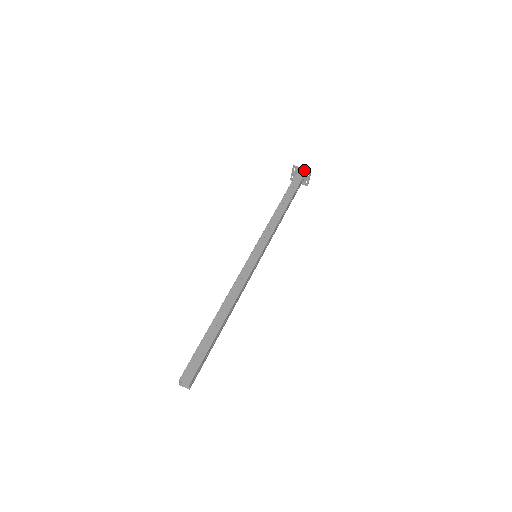
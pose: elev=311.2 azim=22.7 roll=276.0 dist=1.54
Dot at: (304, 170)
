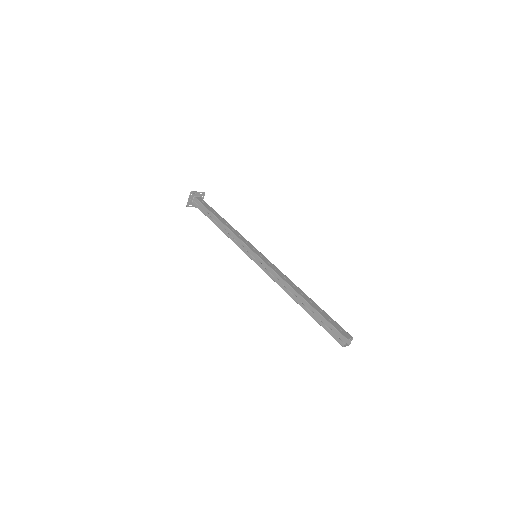
Dot at: occluded
